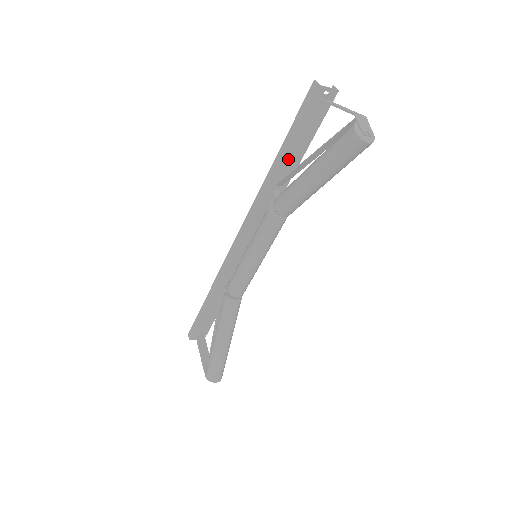
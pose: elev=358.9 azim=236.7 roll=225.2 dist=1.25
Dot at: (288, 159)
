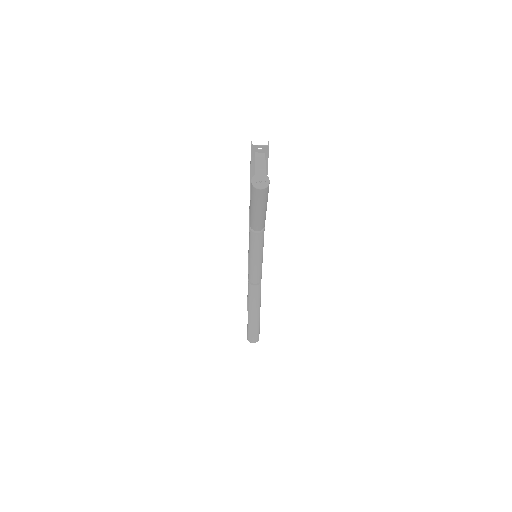
Dot at: occluded
